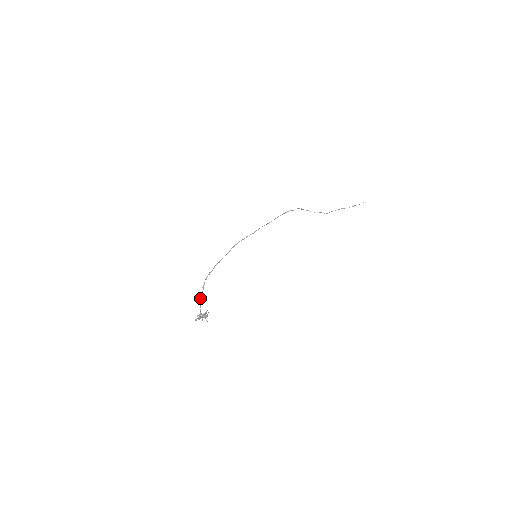
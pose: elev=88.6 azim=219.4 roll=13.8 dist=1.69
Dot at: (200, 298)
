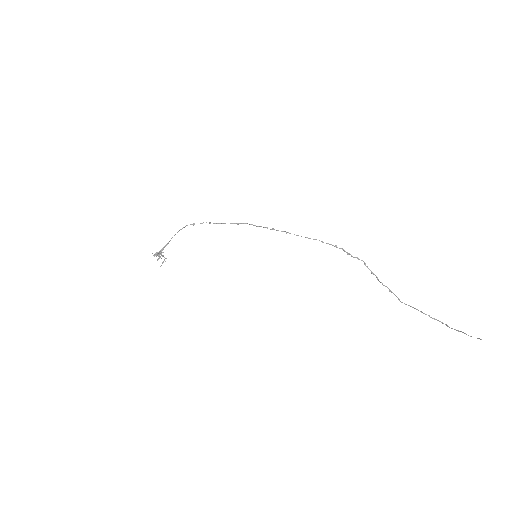
Dot at: occluded
